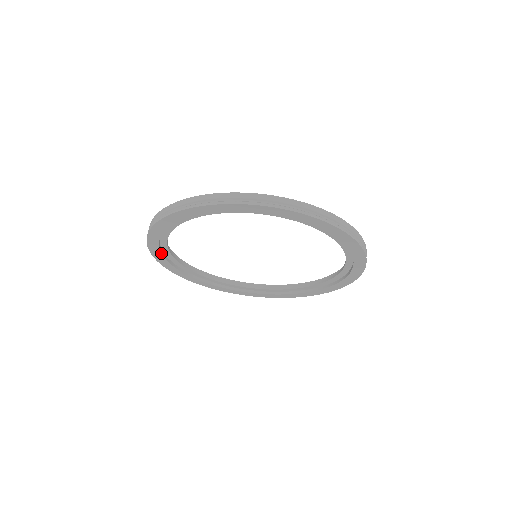
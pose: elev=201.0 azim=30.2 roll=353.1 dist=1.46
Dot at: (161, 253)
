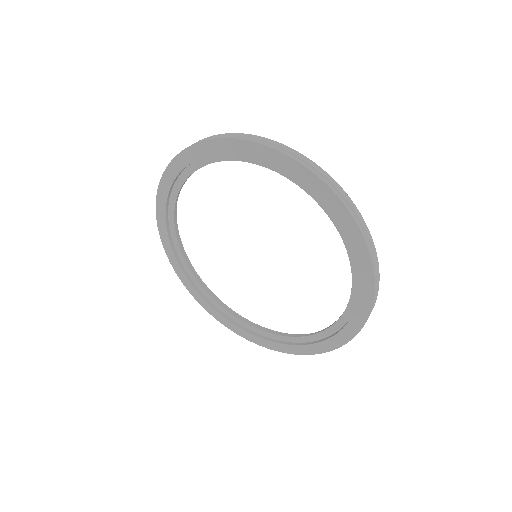
Dot at: (169, 190)
